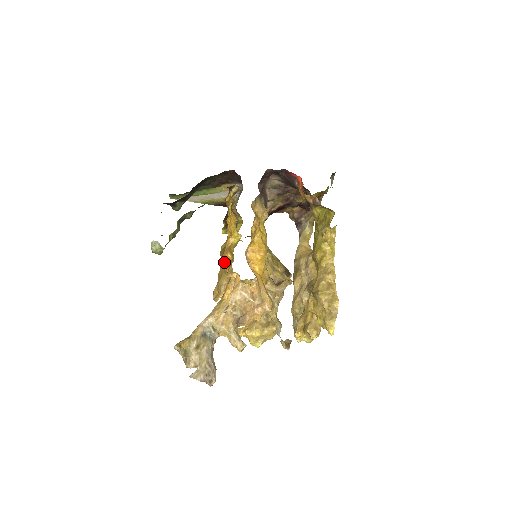
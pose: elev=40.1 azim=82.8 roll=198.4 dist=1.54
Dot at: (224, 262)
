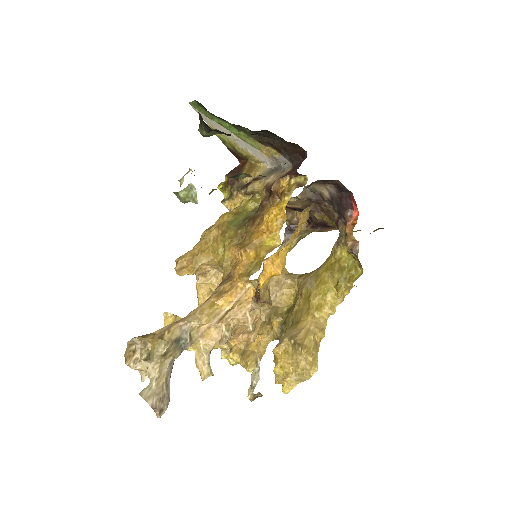
Dot at: (223, 242)
